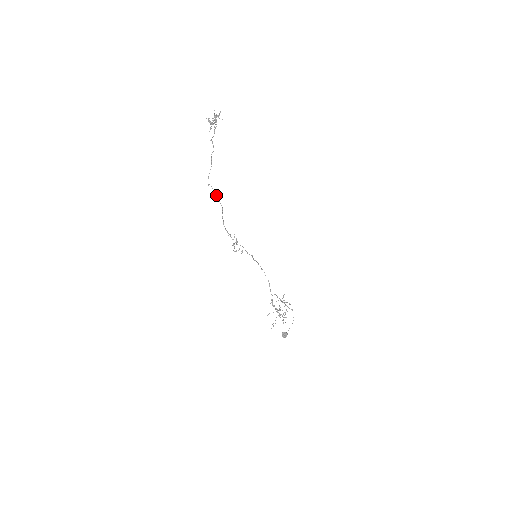
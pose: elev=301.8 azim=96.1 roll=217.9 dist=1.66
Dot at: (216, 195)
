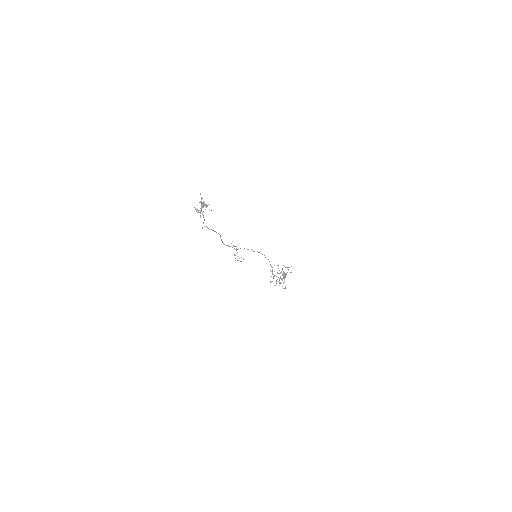
Dot at: (212, 230)
